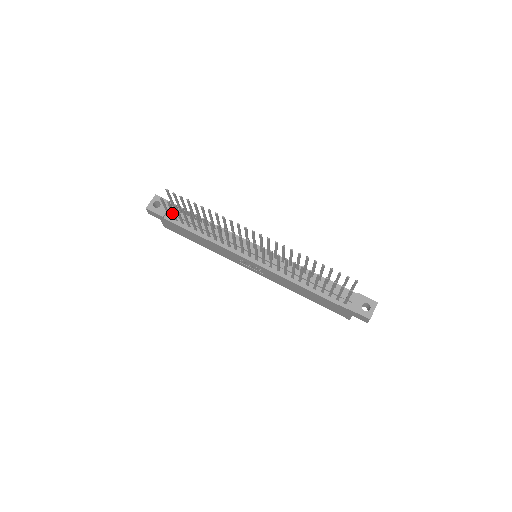
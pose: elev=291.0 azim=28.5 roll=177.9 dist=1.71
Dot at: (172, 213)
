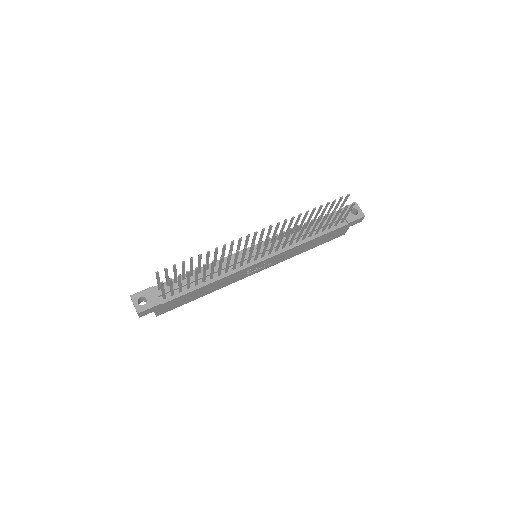
Dot at: (171, 290)
